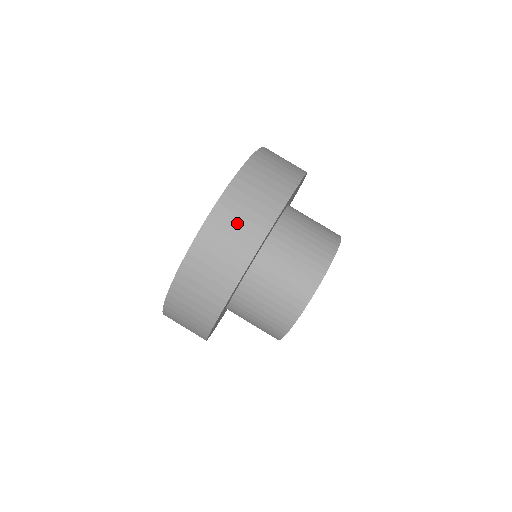
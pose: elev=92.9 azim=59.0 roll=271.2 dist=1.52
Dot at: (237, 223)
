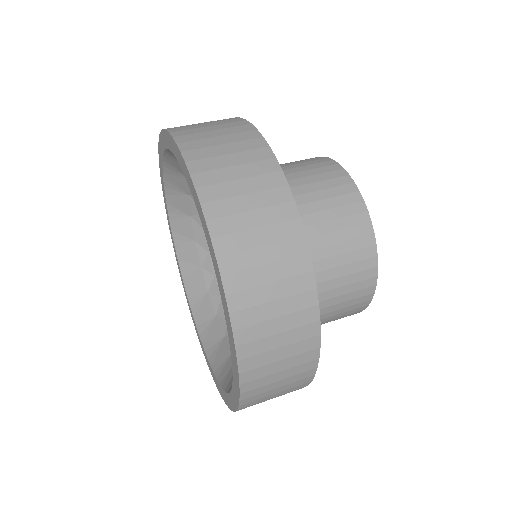
Dot at: occluded
